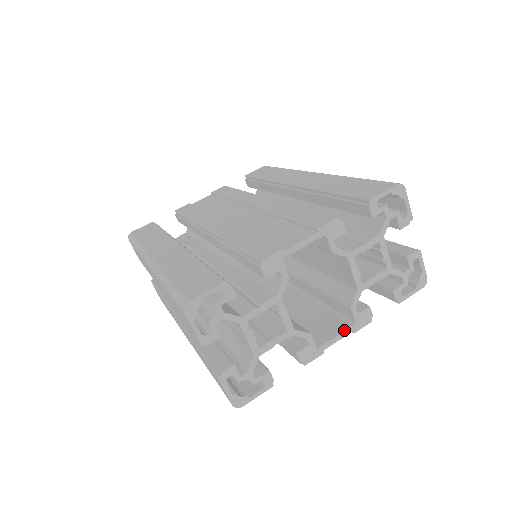
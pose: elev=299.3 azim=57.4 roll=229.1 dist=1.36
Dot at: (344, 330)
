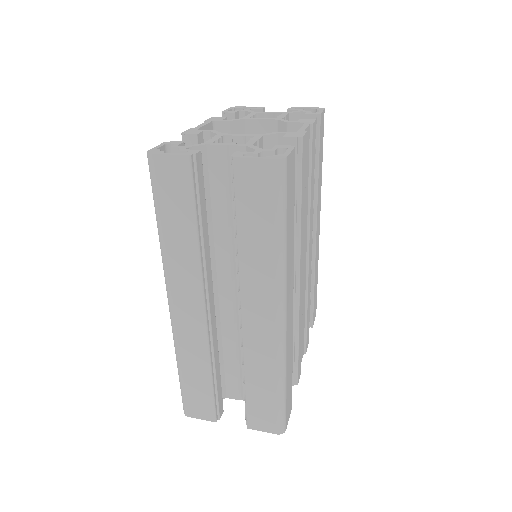
Dot at: (302, 126)
